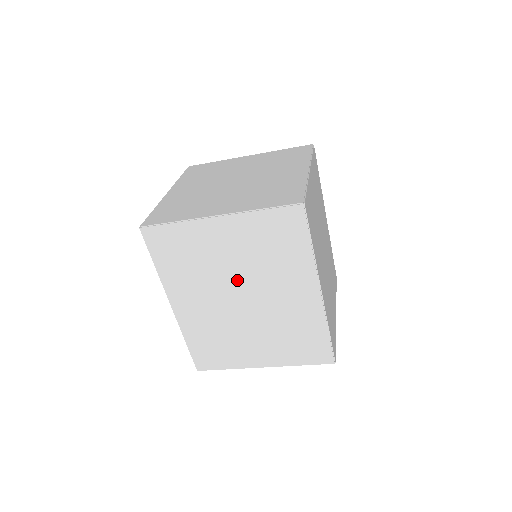
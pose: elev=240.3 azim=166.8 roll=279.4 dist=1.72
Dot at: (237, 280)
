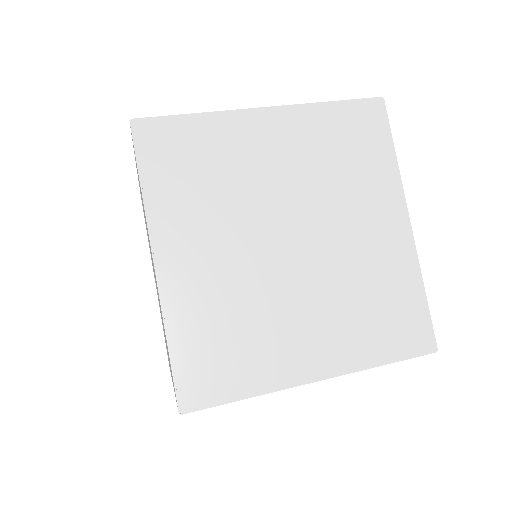
Dot at: occluded
